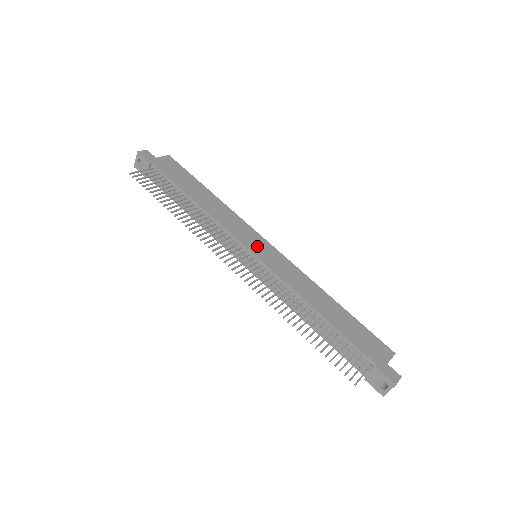
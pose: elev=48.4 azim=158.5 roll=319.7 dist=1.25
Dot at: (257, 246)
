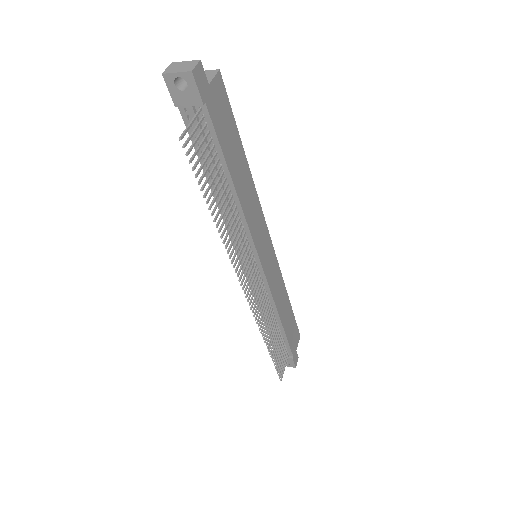
Dot at: (265, 252)
